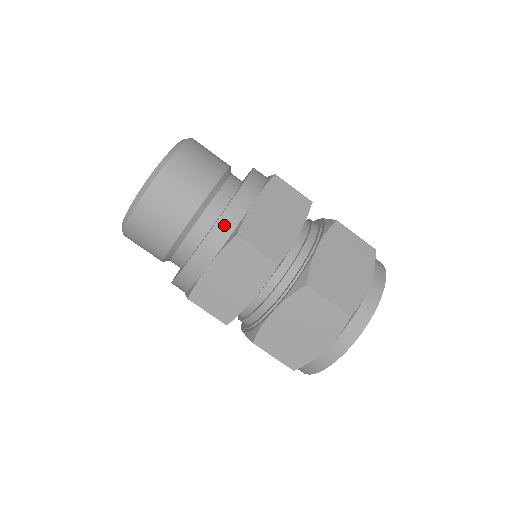
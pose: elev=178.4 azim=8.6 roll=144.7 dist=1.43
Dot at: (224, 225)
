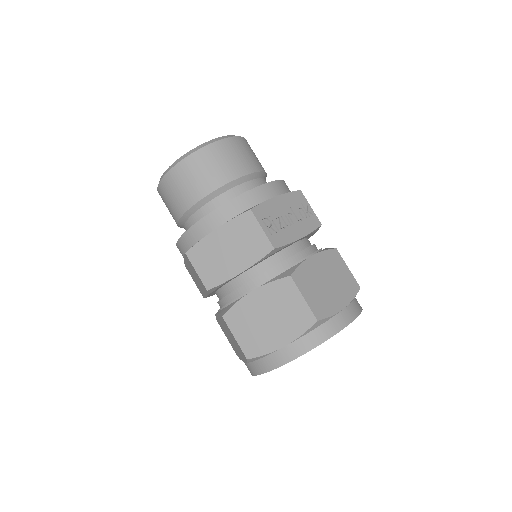
Dot at: (188, 238)
